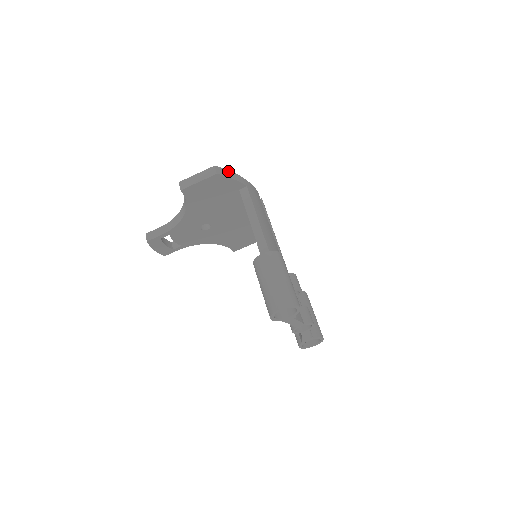
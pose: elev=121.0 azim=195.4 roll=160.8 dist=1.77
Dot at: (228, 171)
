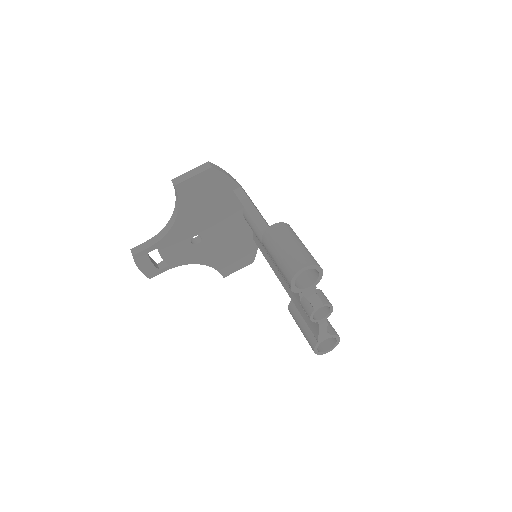
Dot at: (222, 169)
